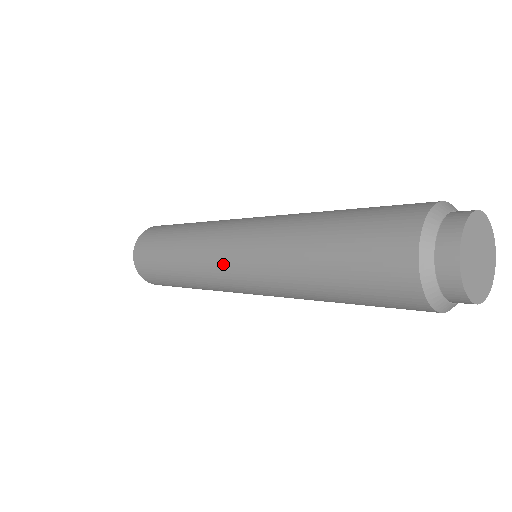
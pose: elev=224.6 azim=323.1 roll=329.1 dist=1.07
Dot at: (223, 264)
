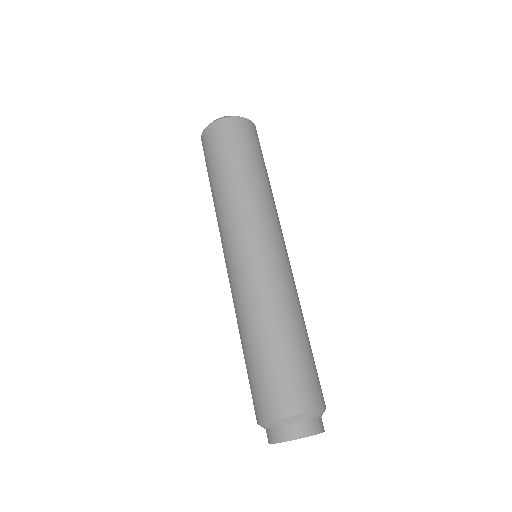
Dot at: (231, 249)
